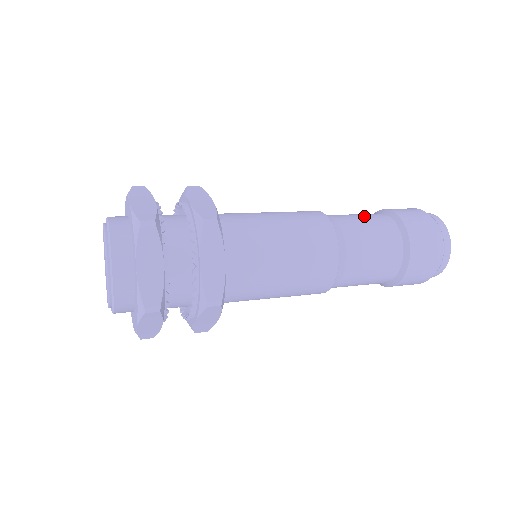
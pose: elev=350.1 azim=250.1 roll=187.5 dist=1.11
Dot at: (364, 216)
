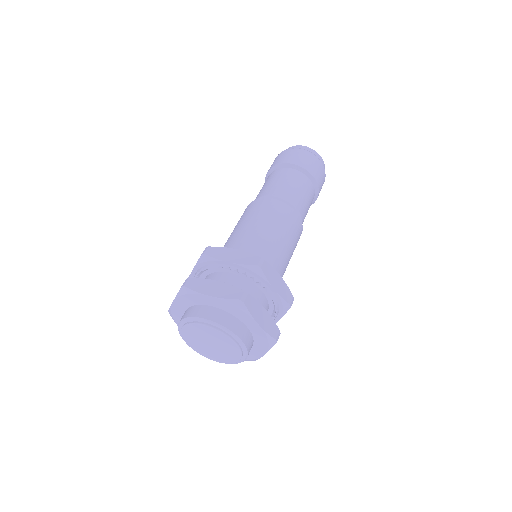
Dot at: (279, 180)
